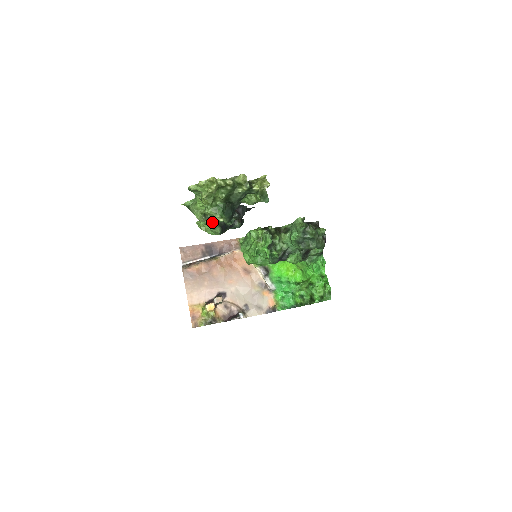
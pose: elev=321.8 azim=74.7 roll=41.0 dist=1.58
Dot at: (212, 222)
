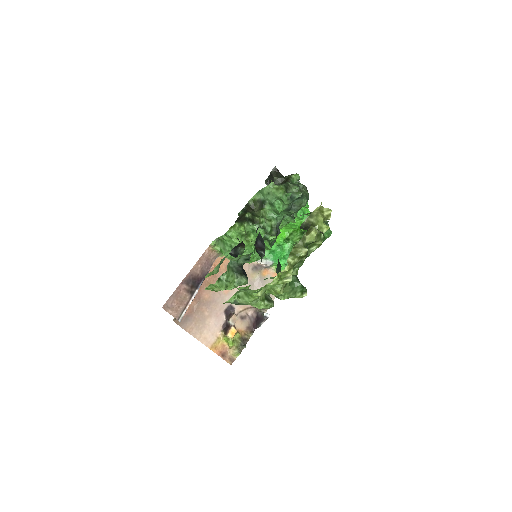
Dot at: (230, 278)
